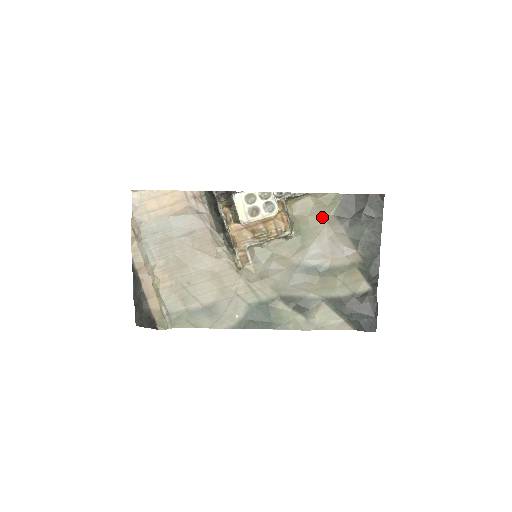
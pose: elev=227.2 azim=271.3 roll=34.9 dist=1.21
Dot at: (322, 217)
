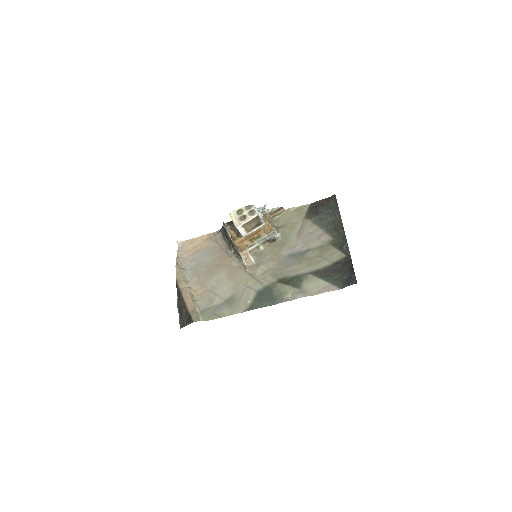
Dot at: (298, 222)
